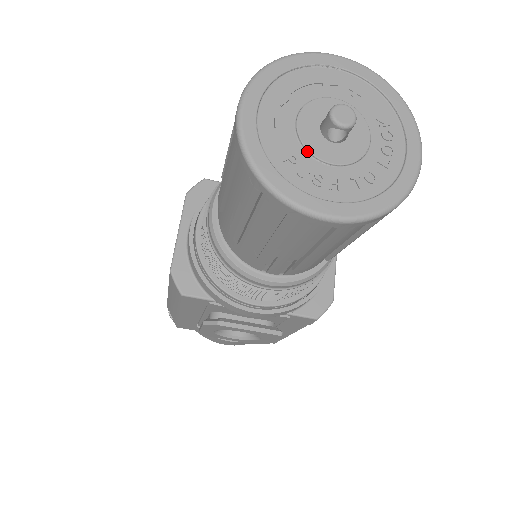
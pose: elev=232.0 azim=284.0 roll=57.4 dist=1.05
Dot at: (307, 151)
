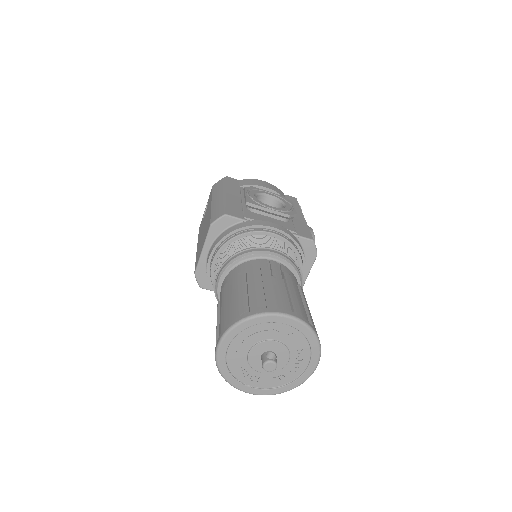
Dot at: (250, 366)
